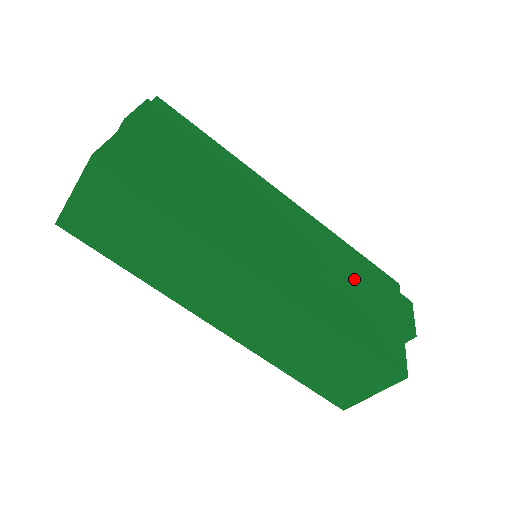
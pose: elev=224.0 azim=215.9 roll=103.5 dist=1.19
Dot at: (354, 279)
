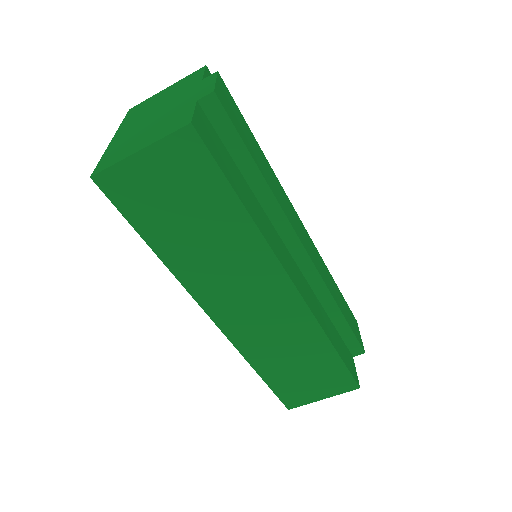
Dot at: (336, 296)
